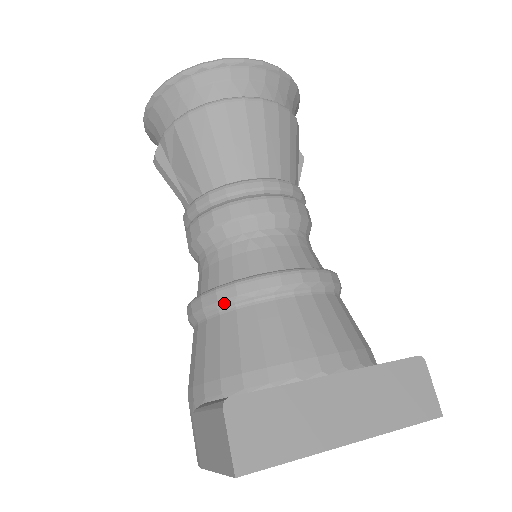
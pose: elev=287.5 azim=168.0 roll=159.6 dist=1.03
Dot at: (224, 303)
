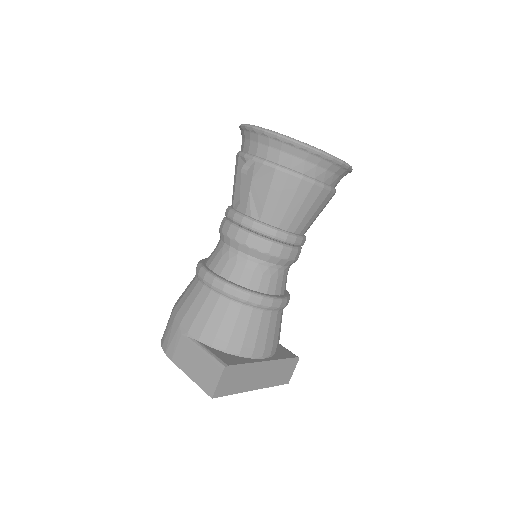
Dot at: (238, 299)
